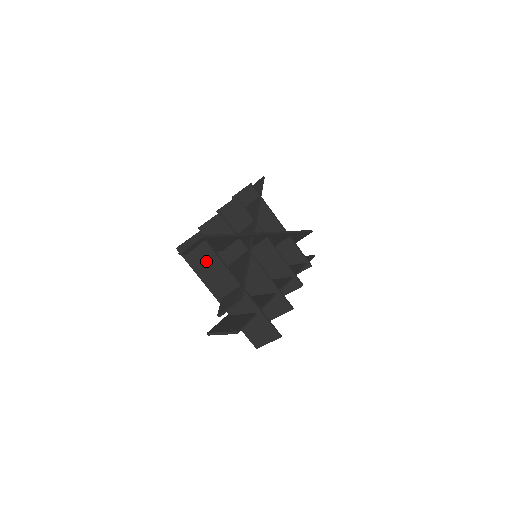
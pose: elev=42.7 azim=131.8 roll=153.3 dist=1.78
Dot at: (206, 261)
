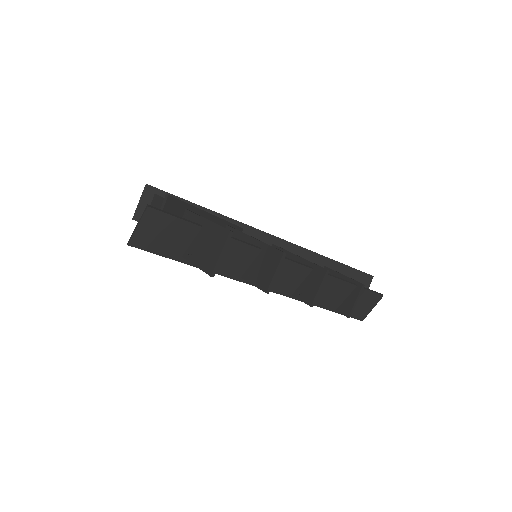
Dot at: occluded
